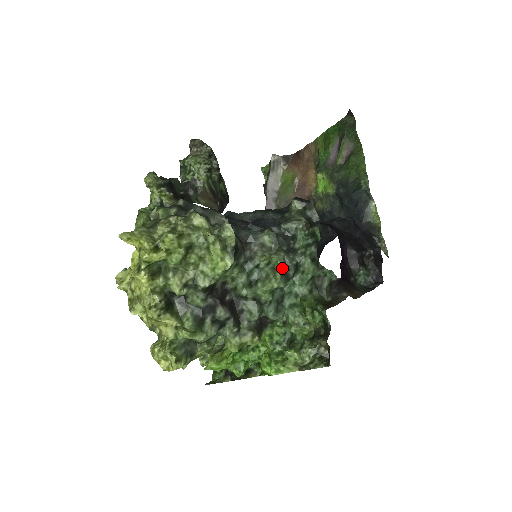
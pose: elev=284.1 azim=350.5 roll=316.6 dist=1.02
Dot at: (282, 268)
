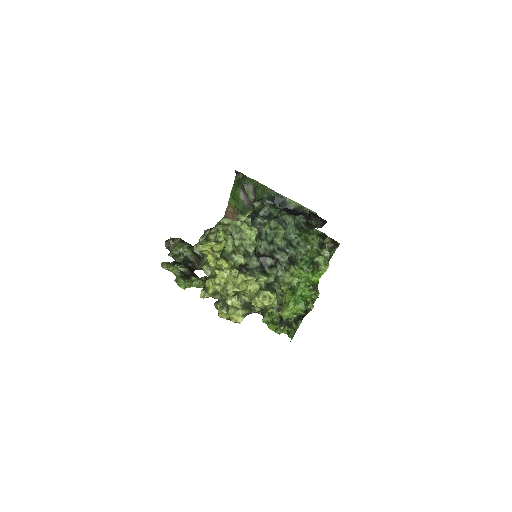
Dot at: (279, 224)
